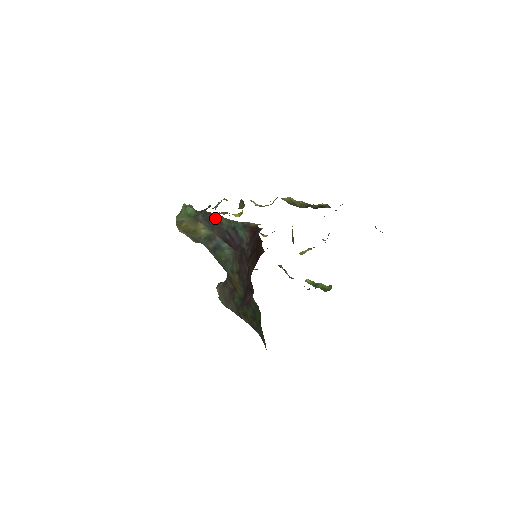
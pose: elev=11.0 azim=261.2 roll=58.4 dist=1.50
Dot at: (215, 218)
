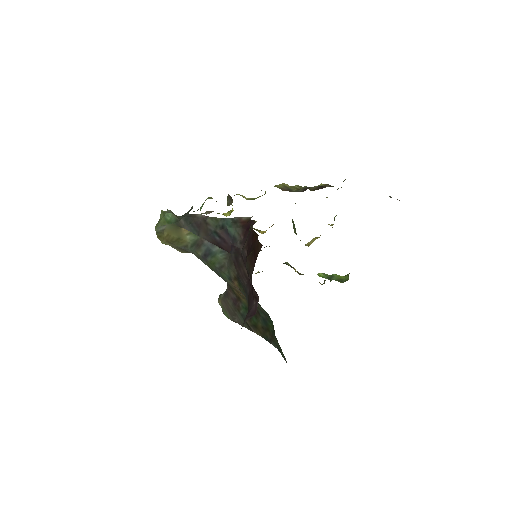
Dot at: (199, 219)
